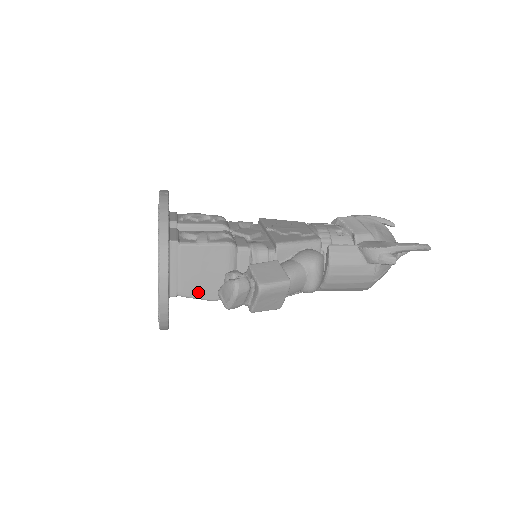
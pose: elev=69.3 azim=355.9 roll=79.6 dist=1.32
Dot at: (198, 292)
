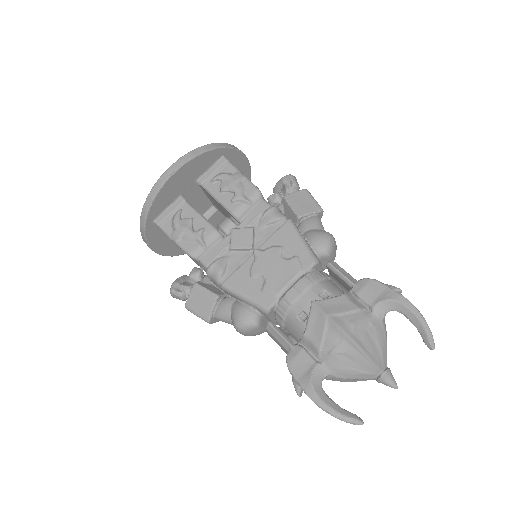
Dot at: occluded
